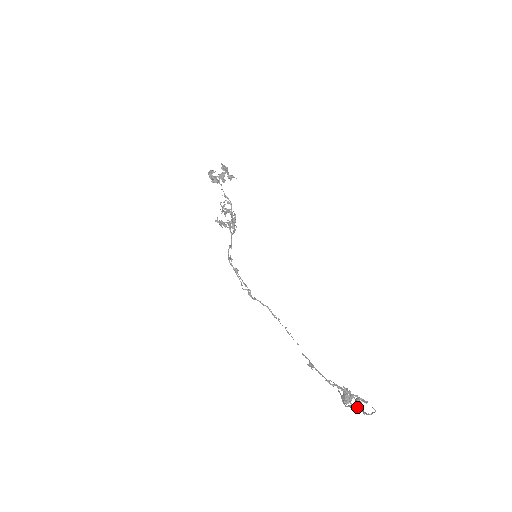
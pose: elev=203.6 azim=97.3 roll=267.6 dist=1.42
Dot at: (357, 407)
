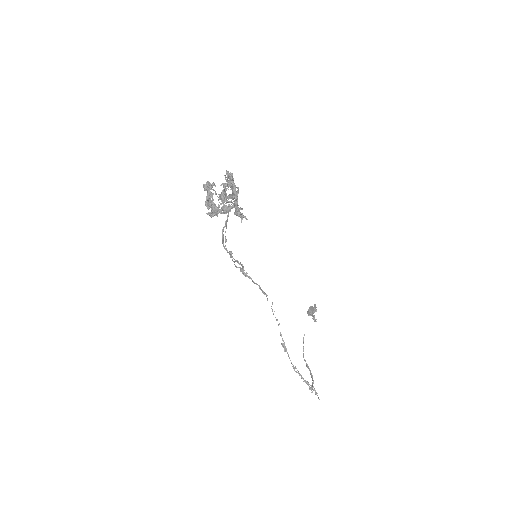
Dot at: (310, 374)
